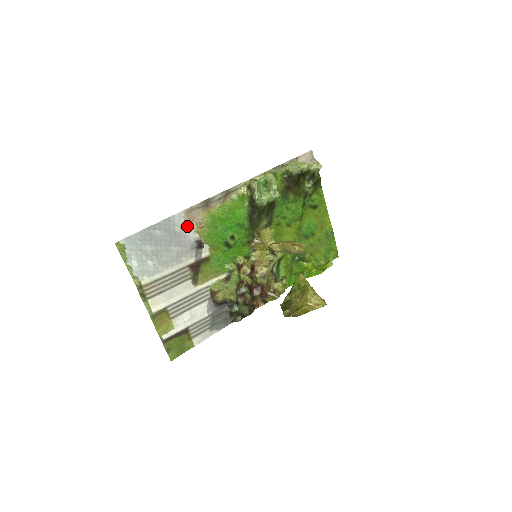
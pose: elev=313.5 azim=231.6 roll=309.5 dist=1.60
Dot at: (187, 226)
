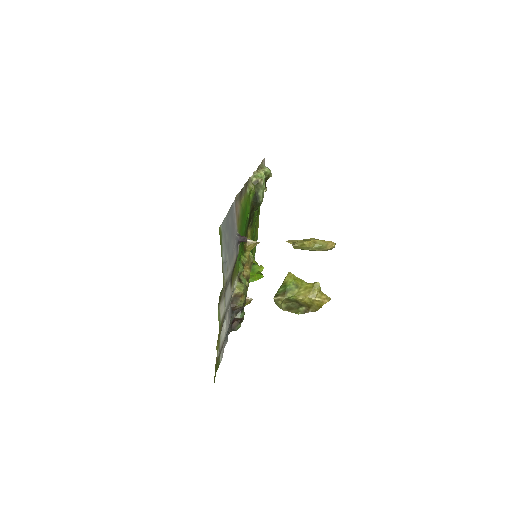
Dot at: (235, 216)
